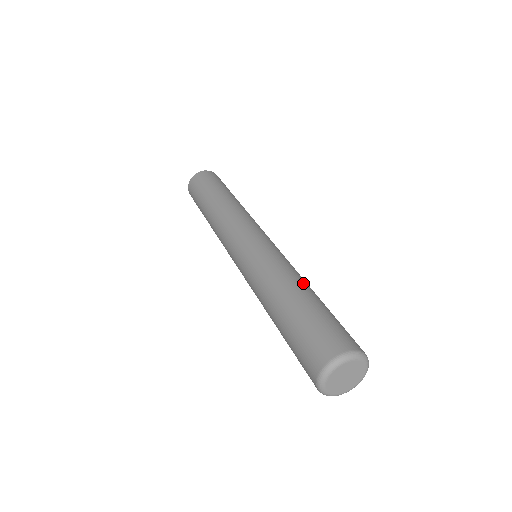
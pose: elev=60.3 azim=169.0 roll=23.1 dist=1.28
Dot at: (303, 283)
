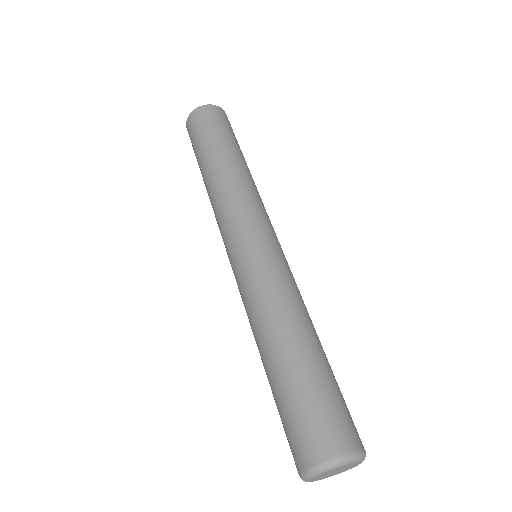
Dot at: occluded
